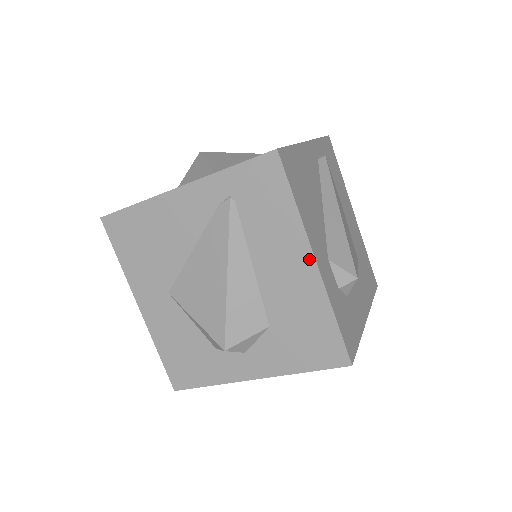
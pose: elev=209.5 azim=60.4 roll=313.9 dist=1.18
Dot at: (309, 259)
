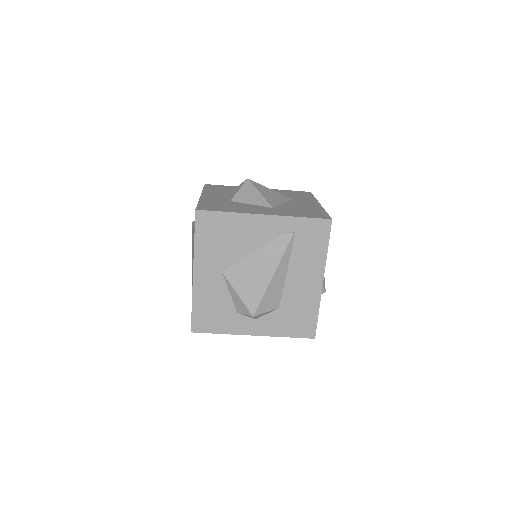
Dot at: (320, 279)
